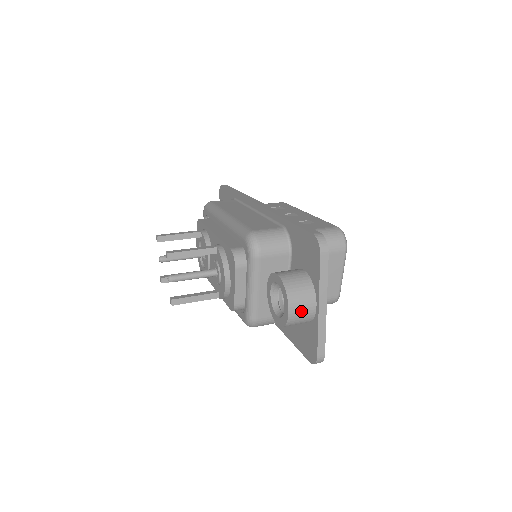
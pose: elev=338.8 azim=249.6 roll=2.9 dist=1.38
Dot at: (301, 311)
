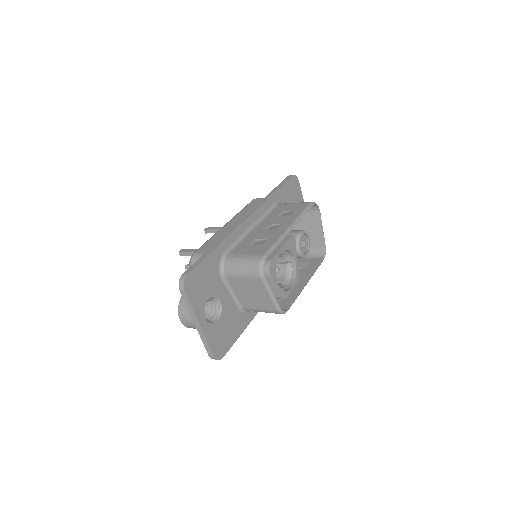
Dot at: (188, 323)
